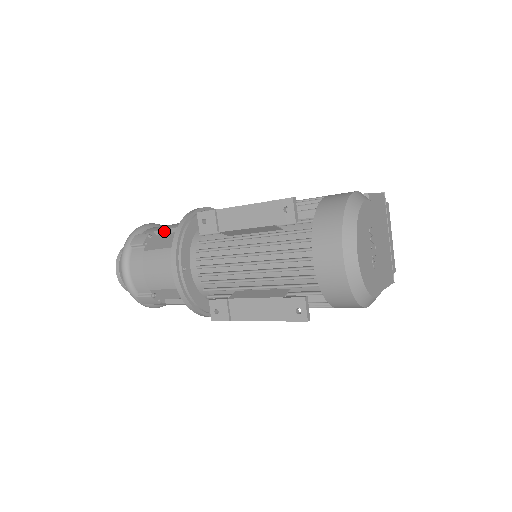
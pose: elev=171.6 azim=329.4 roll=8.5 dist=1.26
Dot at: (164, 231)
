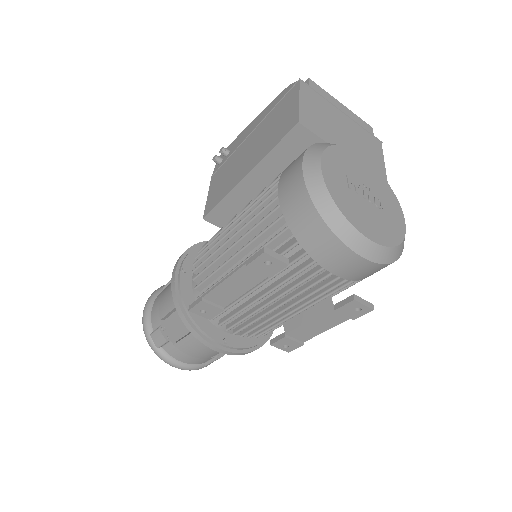
Dot at: (168, 315)
